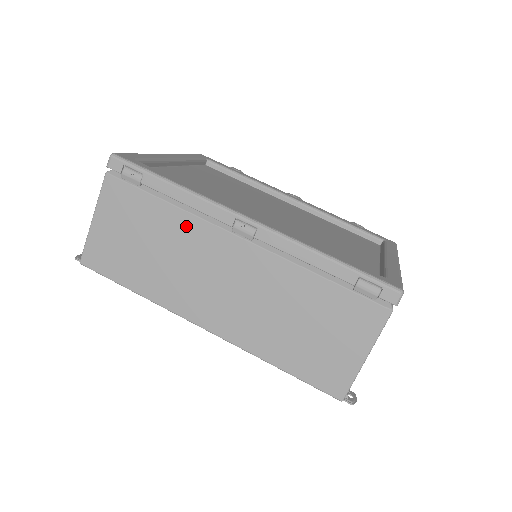
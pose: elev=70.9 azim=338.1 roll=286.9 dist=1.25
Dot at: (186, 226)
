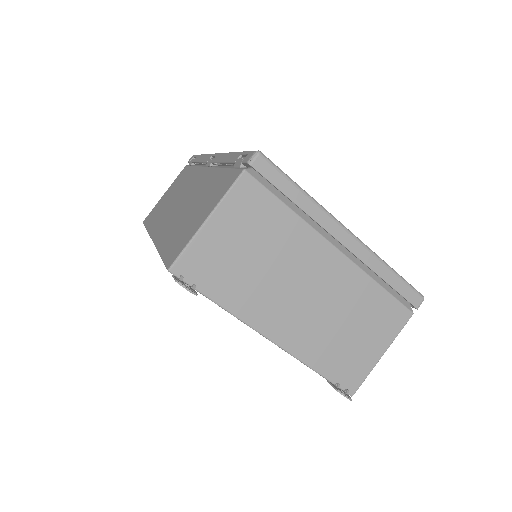
Dot at: (191, 175)
